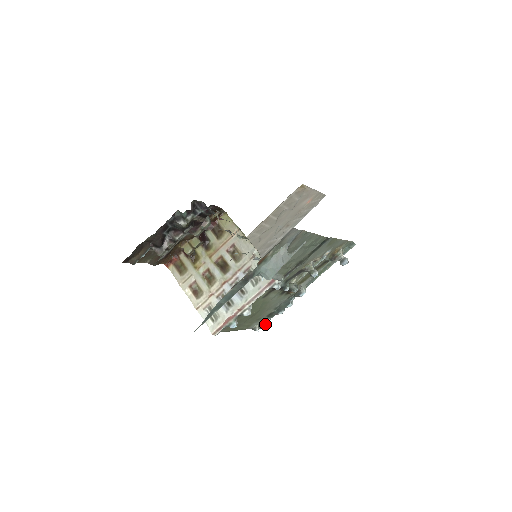
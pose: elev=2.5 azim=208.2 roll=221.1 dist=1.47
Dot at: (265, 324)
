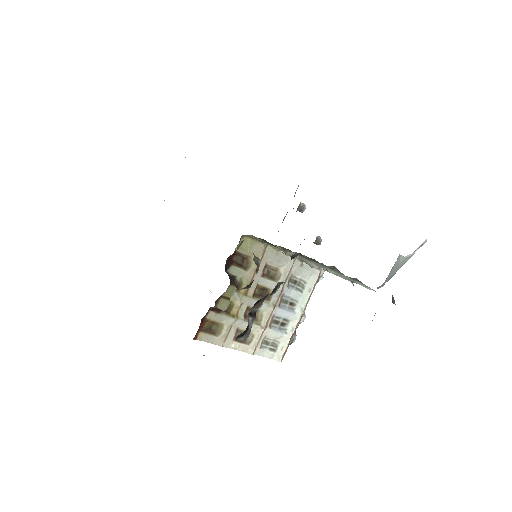
Dot at: occluded
